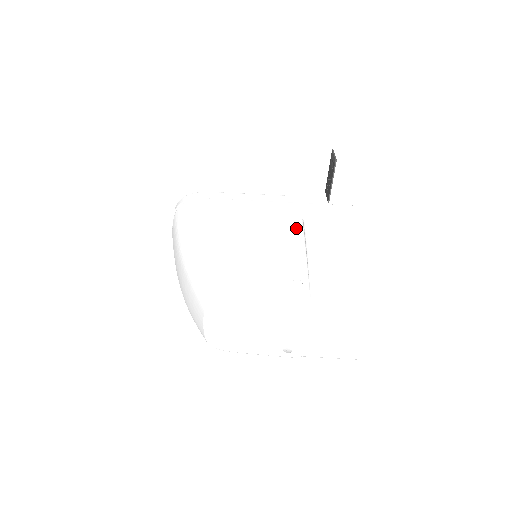
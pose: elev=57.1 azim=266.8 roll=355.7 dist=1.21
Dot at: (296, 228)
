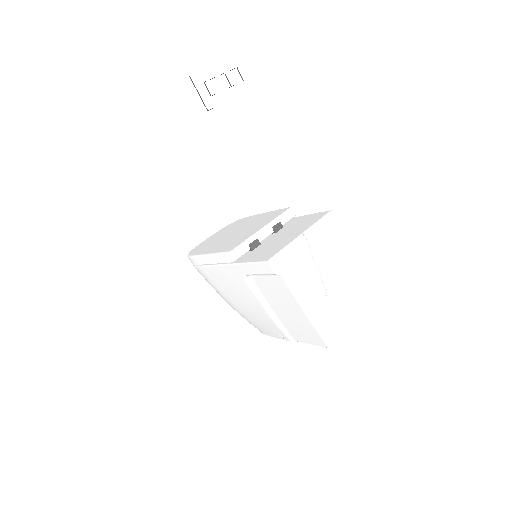
Dot at: (251, 294)
